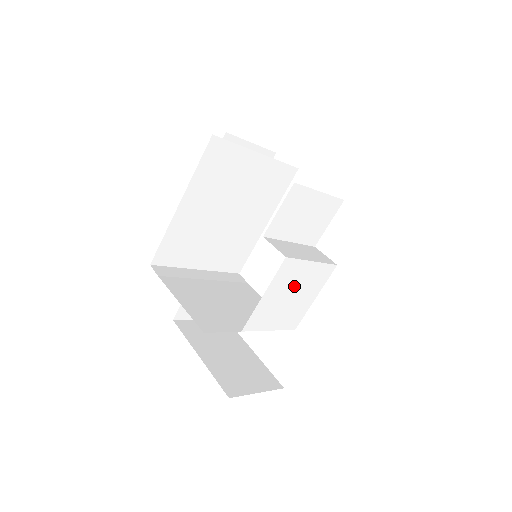
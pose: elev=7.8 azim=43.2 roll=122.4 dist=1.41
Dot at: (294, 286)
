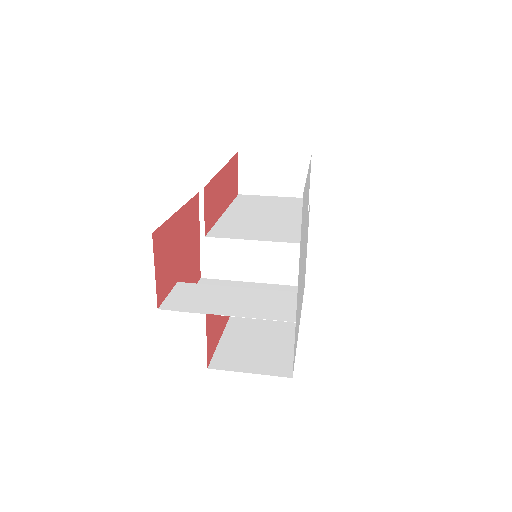
Dot at: occluded
